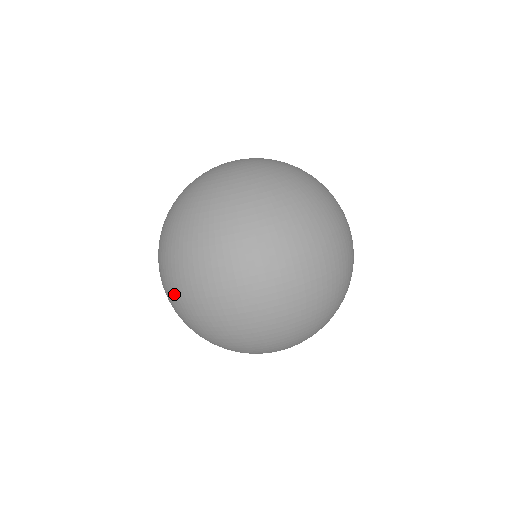
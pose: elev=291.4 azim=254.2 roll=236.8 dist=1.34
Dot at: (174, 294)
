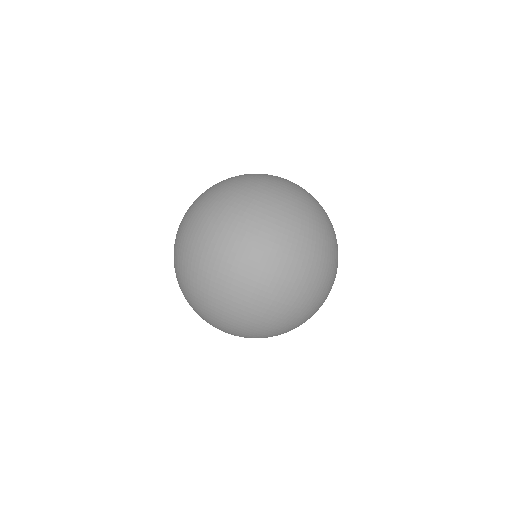
Dot at: (178, 229)
